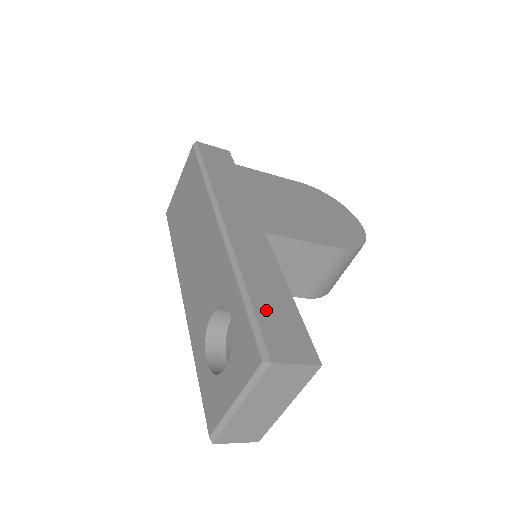
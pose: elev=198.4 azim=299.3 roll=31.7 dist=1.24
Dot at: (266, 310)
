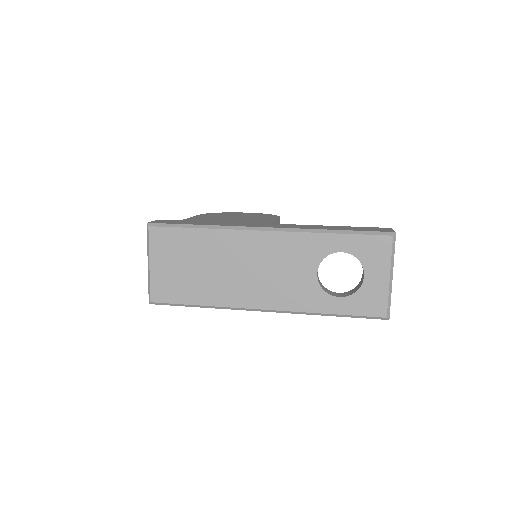
Dot at: (353, 229)
